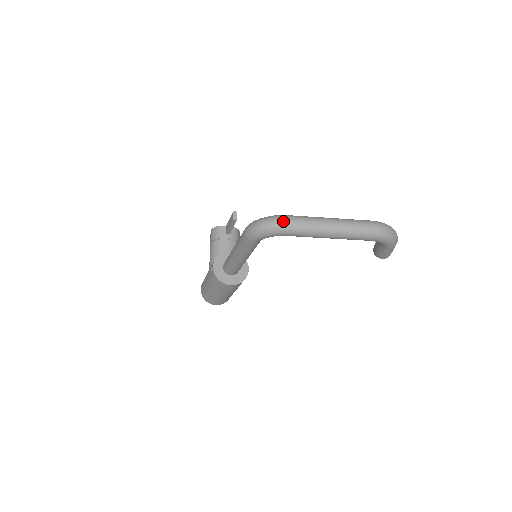
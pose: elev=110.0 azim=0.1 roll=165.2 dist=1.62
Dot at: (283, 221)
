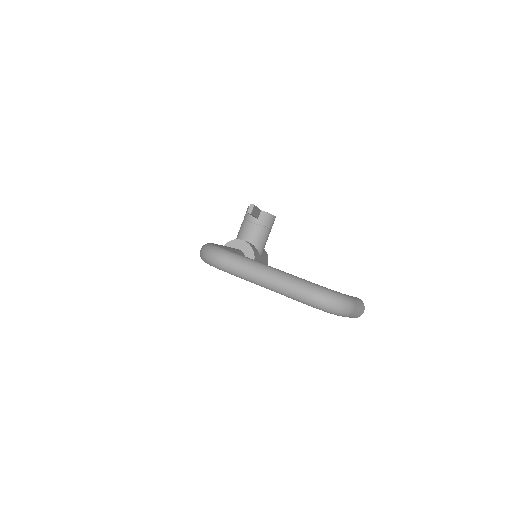
Dot at: (218, 258)
